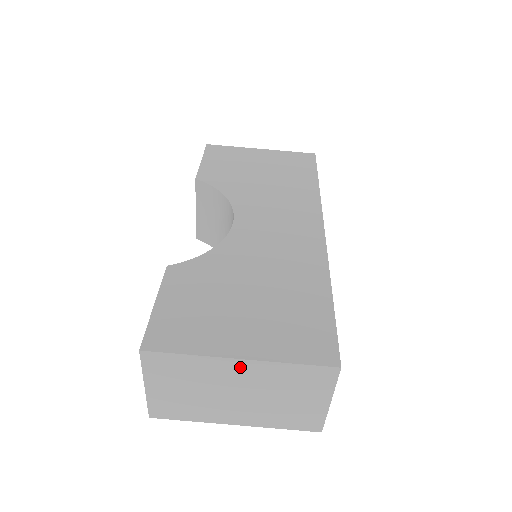
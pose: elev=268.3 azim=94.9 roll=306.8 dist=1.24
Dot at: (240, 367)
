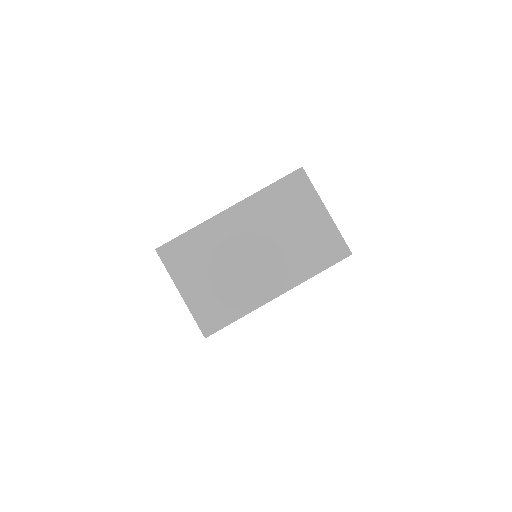
Dot at: (235, 217)
